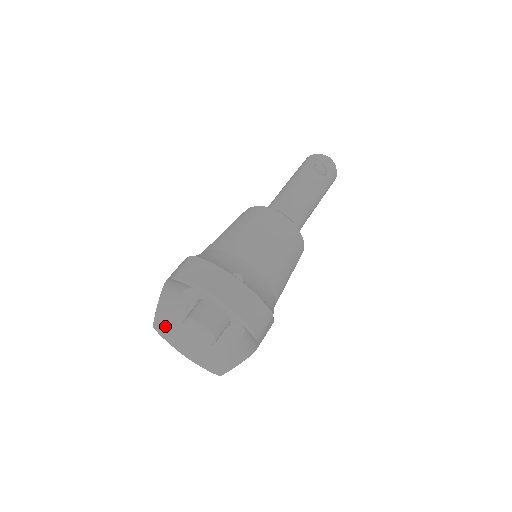
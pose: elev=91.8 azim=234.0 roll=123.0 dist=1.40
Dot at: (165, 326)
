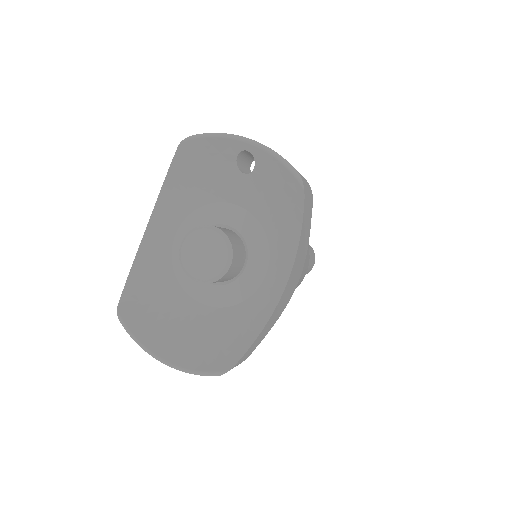
Dot at: (136, 309)
